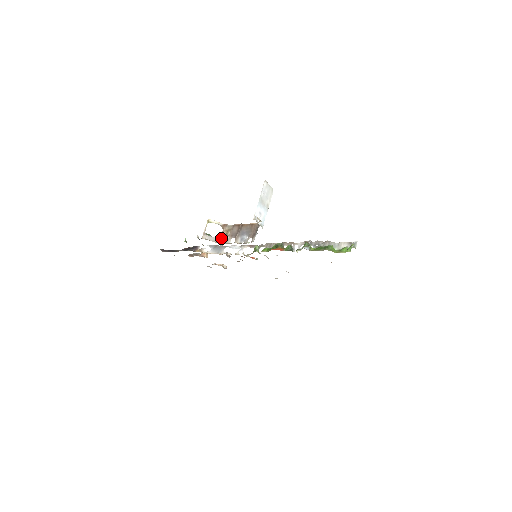
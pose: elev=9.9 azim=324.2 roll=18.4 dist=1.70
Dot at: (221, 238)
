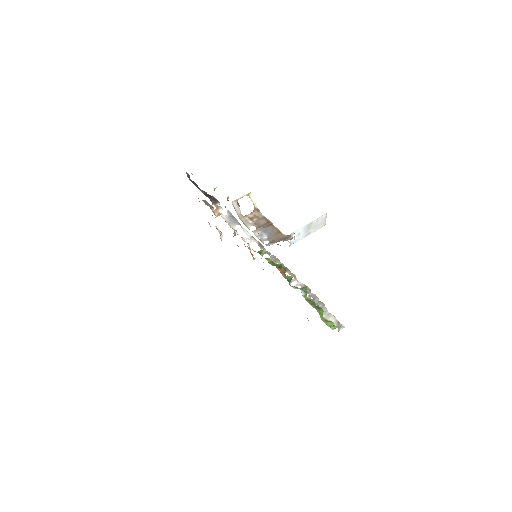
Dot at: (245, 217)
